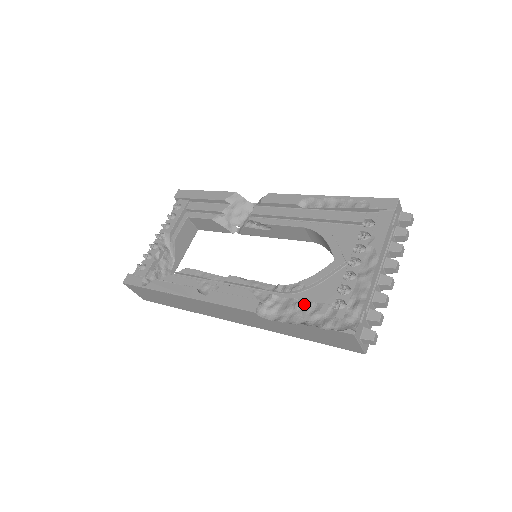
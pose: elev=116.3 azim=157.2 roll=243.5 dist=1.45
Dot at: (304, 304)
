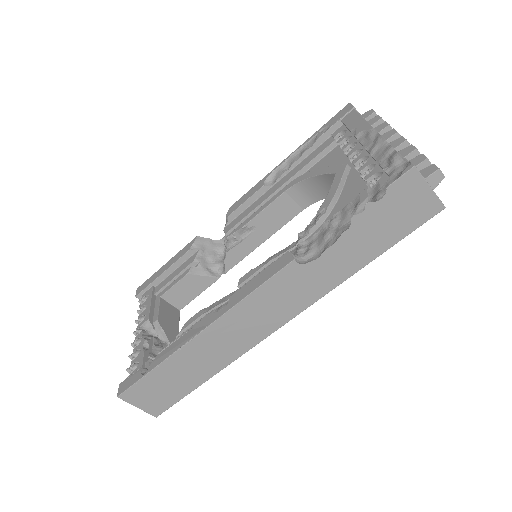
Dot at: (339, 215)
